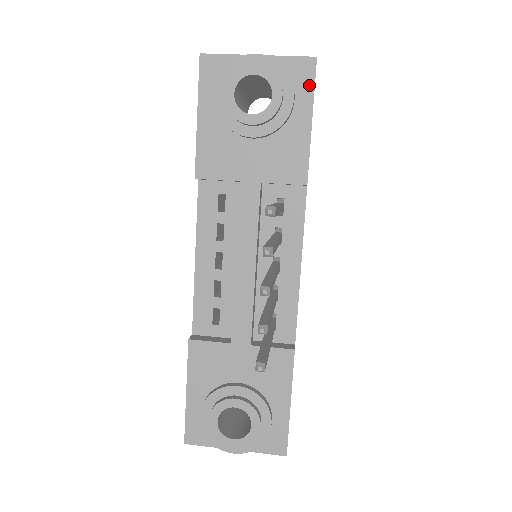
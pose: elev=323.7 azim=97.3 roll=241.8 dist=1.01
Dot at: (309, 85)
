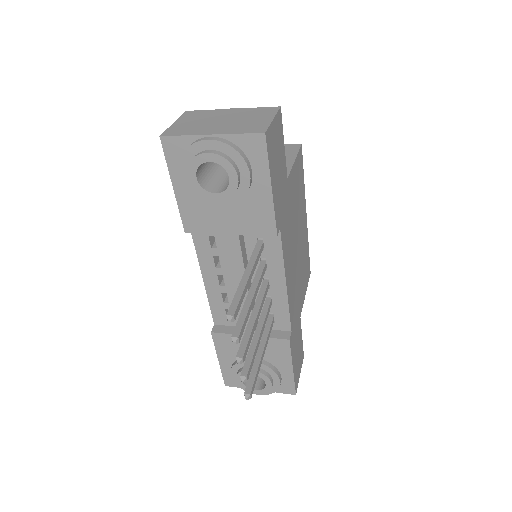
Dot at: (263, 158)
